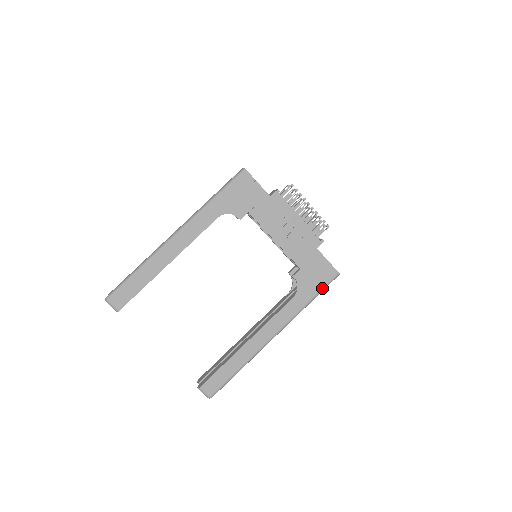
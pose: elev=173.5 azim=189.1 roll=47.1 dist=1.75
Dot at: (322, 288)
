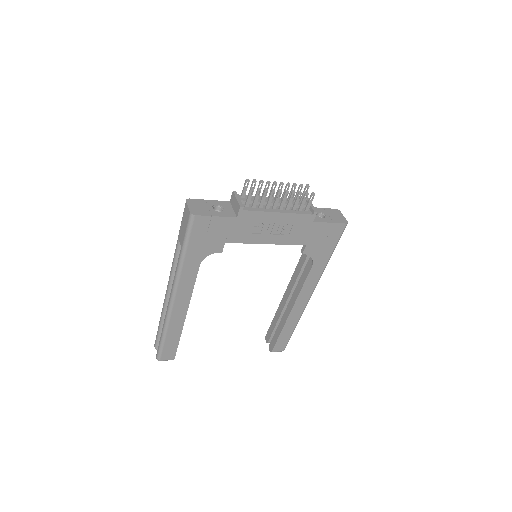
Dot at: (336, 244)
